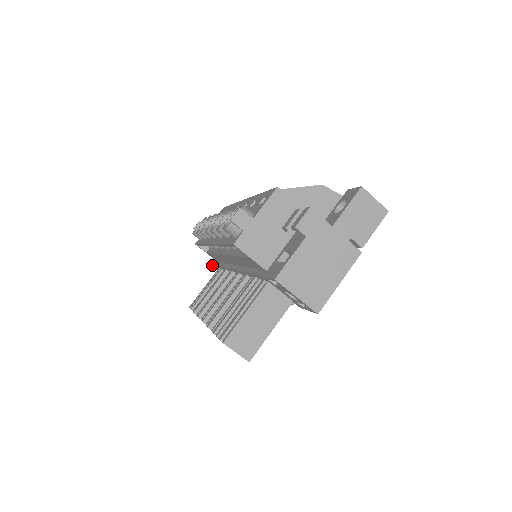
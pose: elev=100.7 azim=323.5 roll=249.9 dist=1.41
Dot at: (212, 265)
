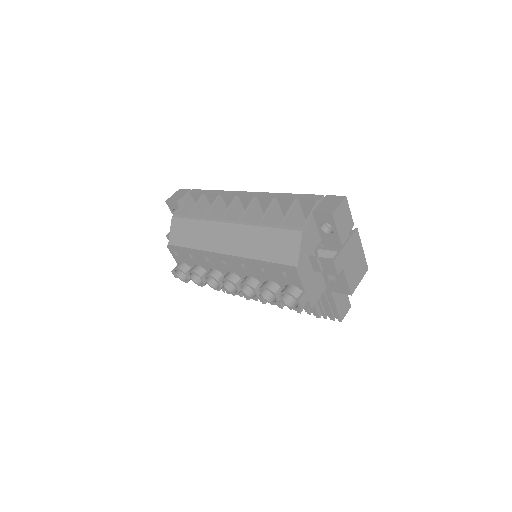
Dot at: occluded
